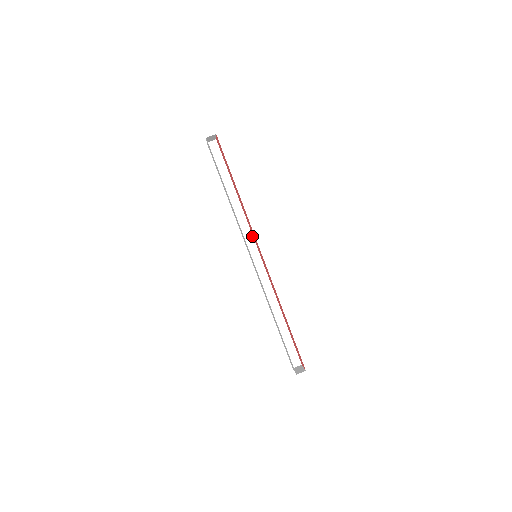
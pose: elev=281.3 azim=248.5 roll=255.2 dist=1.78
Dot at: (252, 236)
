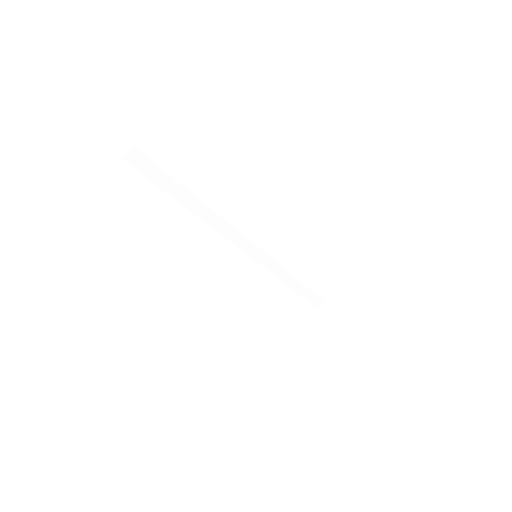
Dot at: (238, 232)
